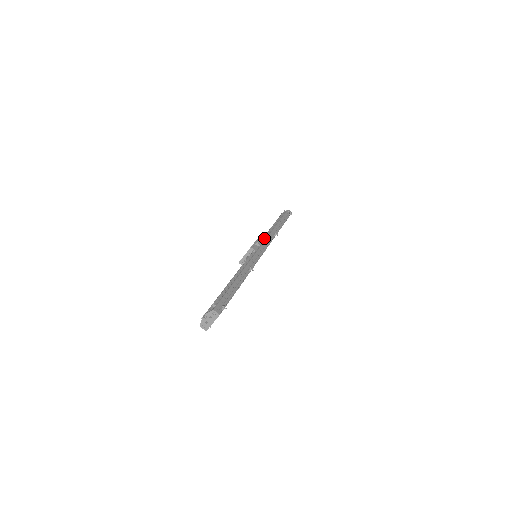
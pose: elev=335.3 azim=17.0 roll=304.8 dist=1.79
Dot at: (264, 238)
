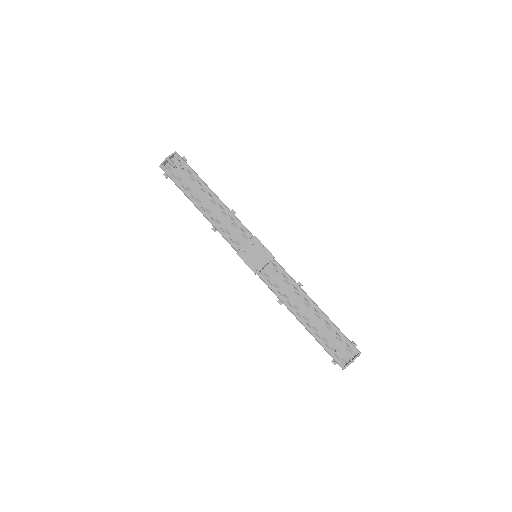
Dot at: (246, 229)
